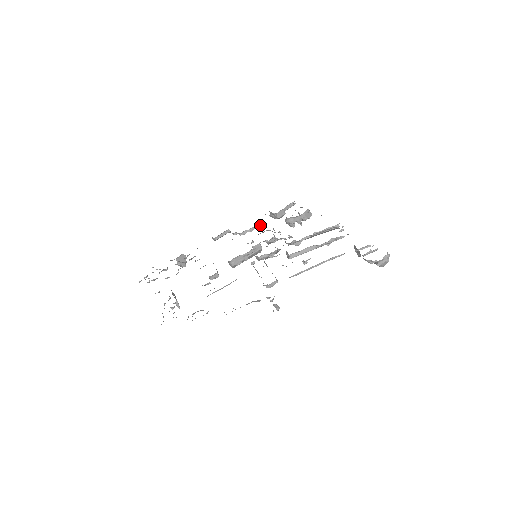
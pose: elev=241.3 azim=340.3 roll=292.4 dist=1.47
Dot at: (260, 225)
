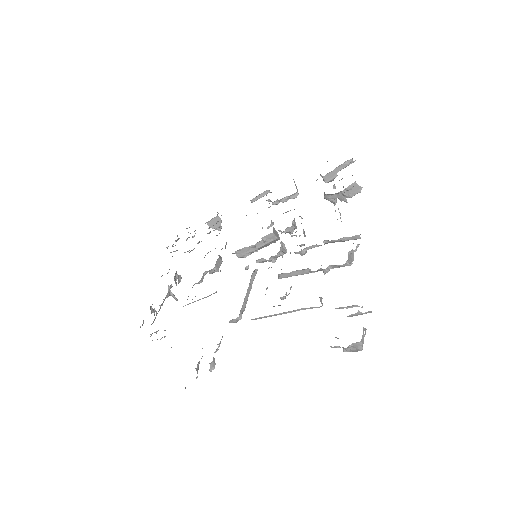
Dot at: (296, 194)
